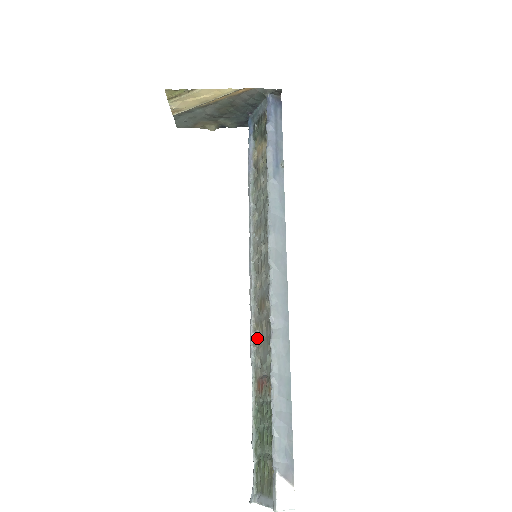
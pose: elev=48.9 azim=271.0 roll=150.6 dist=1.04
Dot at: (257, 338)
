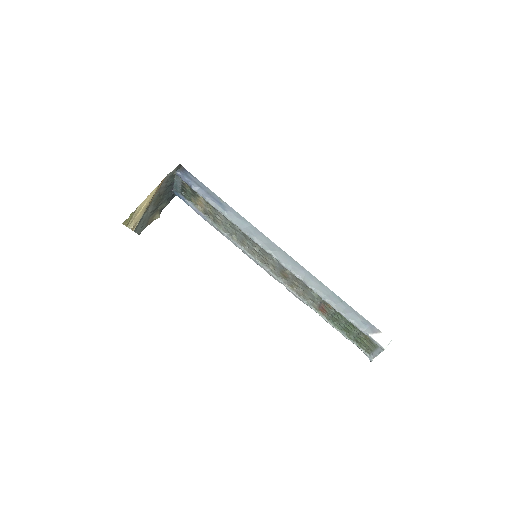
Dot at: (298, 292)
